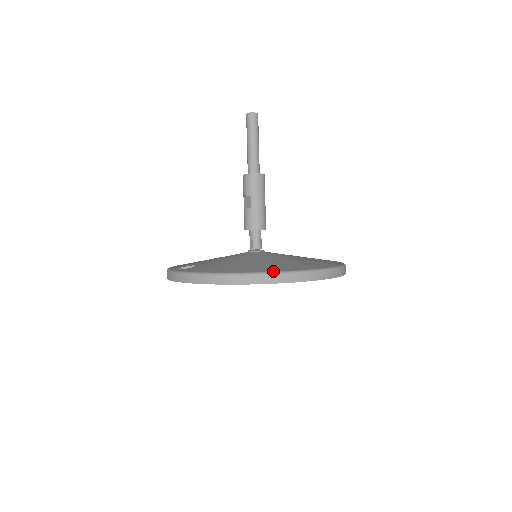
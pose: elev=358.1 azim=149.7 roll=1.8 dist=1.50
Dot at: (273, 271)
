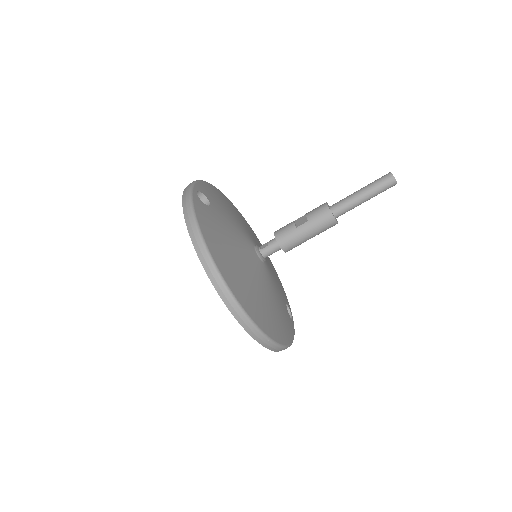
Dot at: (229, 286)
